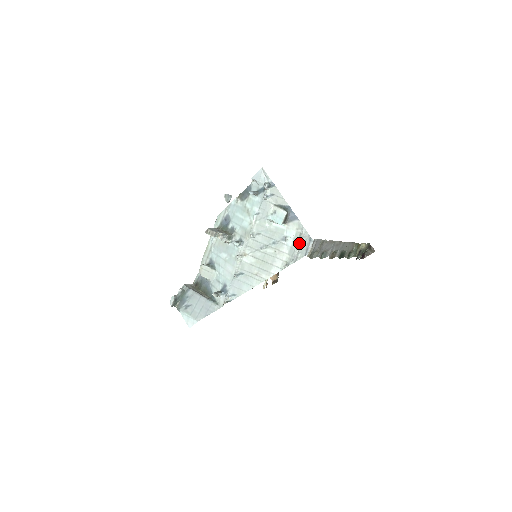
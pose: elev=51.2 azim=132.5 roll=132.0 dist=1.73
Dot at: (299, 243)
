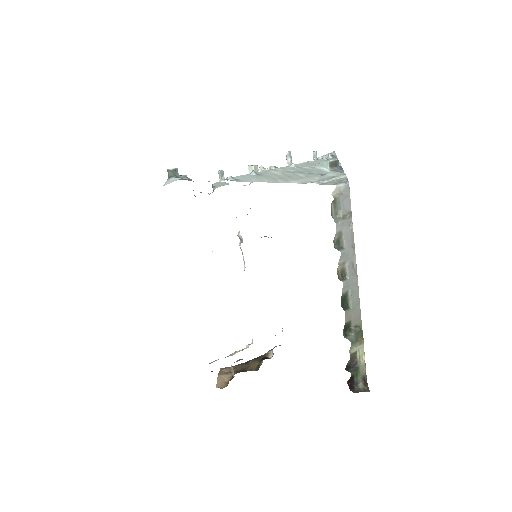
Dot at: (334, 178)
